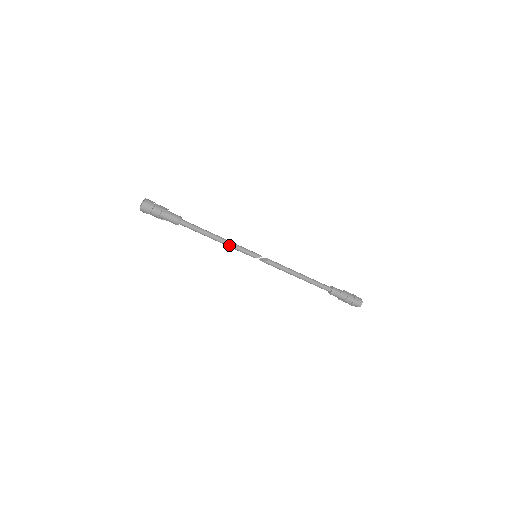
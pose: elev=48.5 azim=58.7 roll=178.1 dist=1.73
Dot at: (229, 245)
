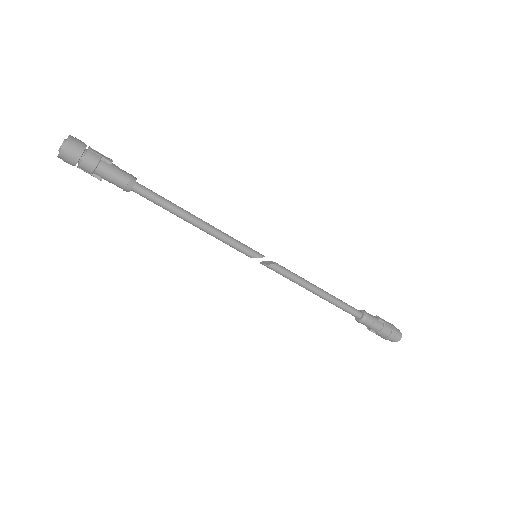
Dot at: (215, 233)
